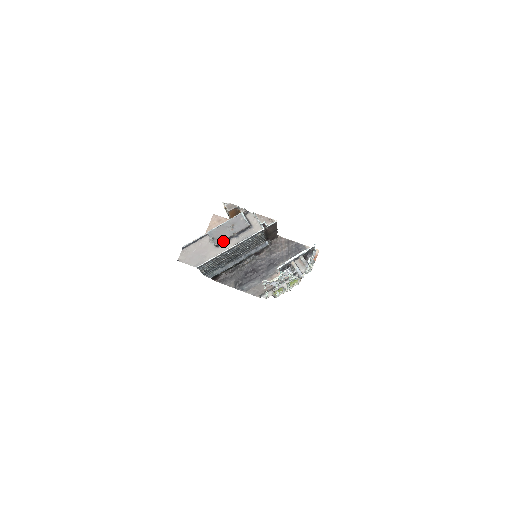
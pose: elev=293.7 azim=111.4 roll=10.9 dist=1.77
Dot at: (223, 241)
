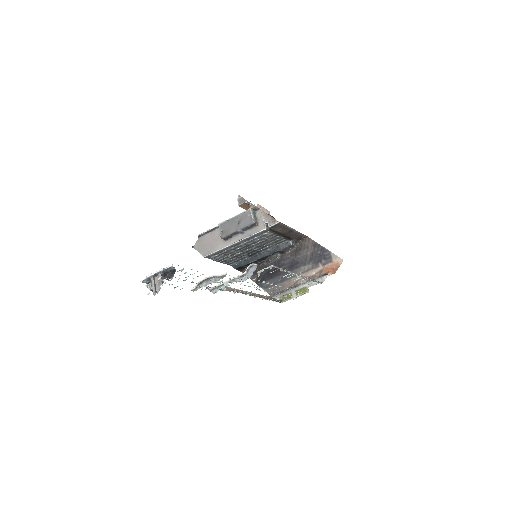
Dot at: (230, 235)
